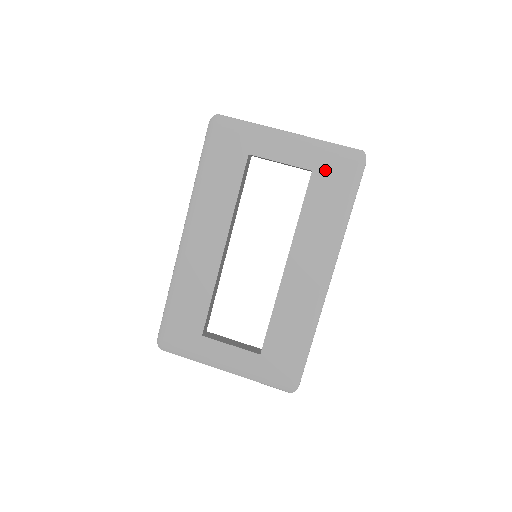
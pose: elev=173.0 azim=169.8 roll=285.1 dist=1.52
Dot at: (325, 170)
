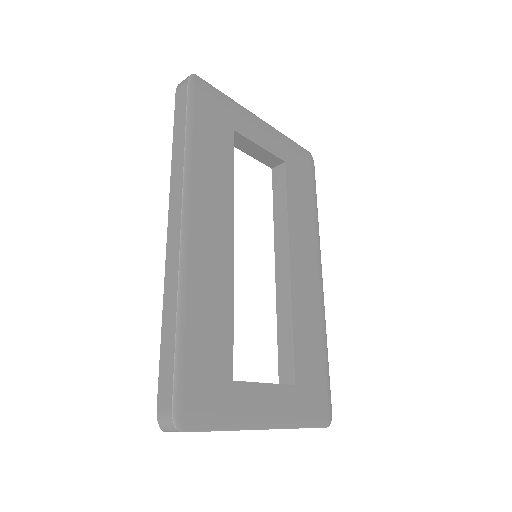
Dot at: (293, 163)
